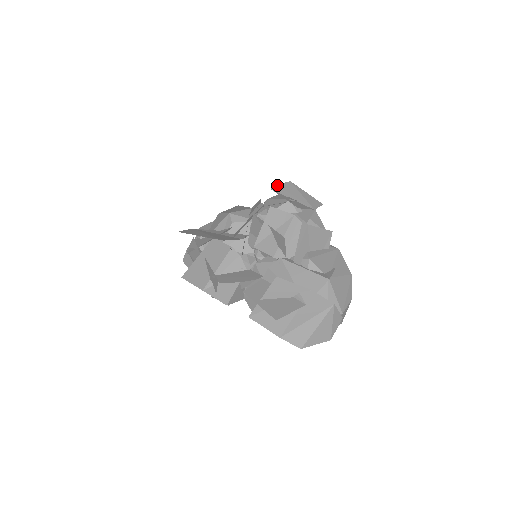
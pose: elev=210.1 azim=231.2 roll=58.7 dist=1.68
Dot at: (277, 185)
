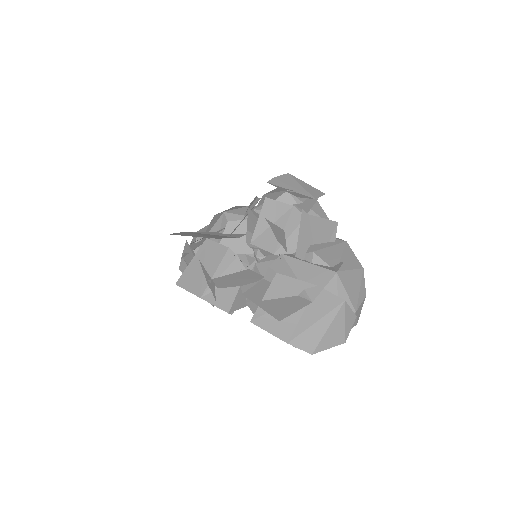
Dot at: (274, 178)
